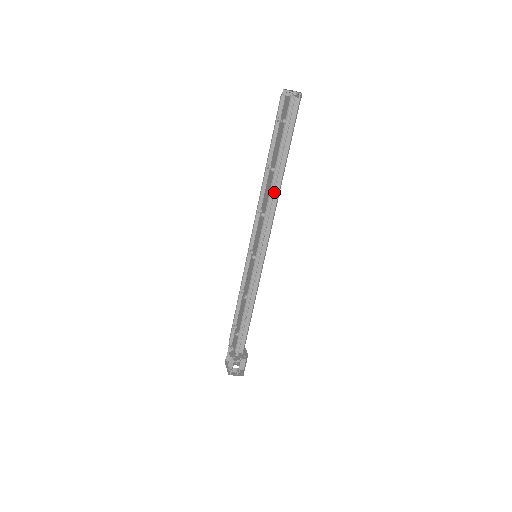
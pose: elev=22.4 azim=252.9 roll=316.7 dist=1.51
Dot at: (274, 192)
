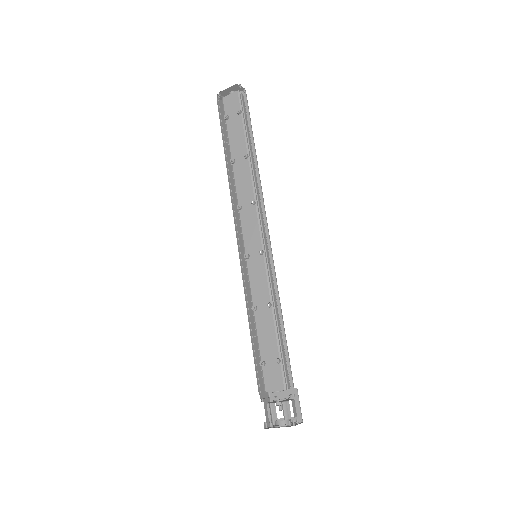
Dot at: (254, 178)
